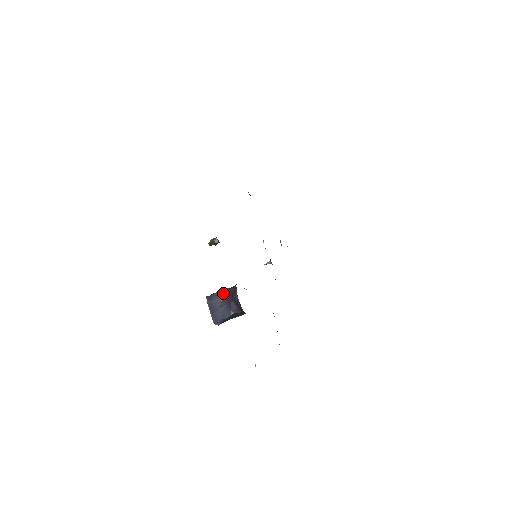
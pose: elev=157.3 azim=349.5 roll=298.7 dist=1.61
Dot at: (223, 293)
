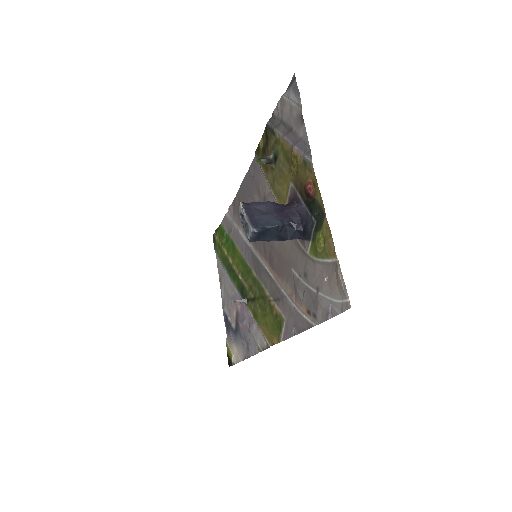
Dot at: (269, 204)
